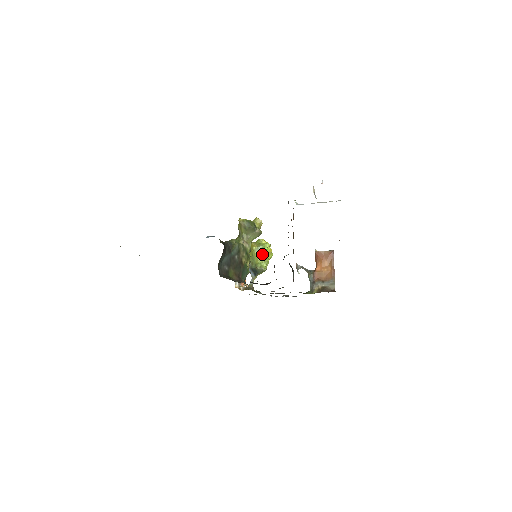
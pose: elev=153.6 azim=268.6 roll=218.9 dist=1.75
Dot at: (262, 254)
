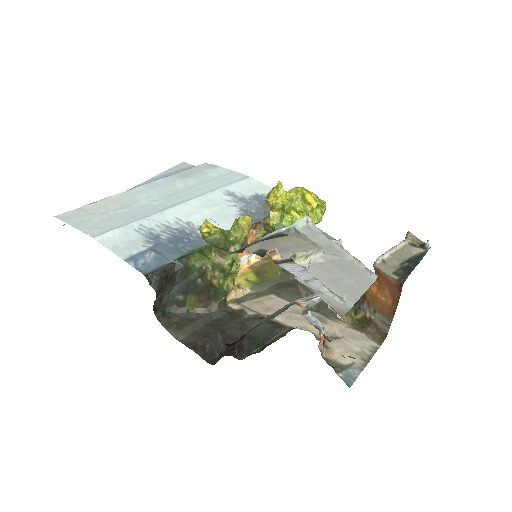
Dot at: occluded
